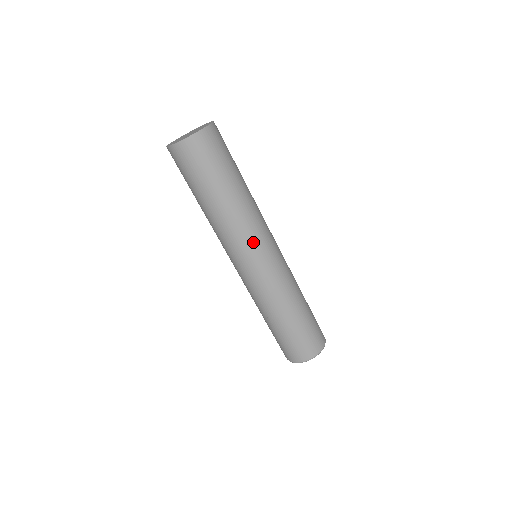
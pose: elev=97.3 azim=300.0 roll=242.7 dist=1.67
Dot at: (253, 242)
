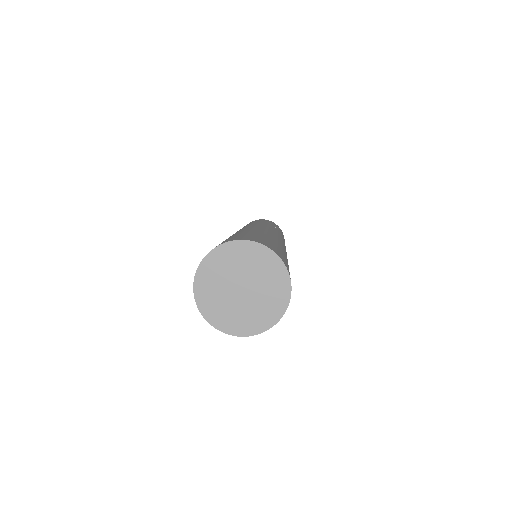
Dot at: occluded
